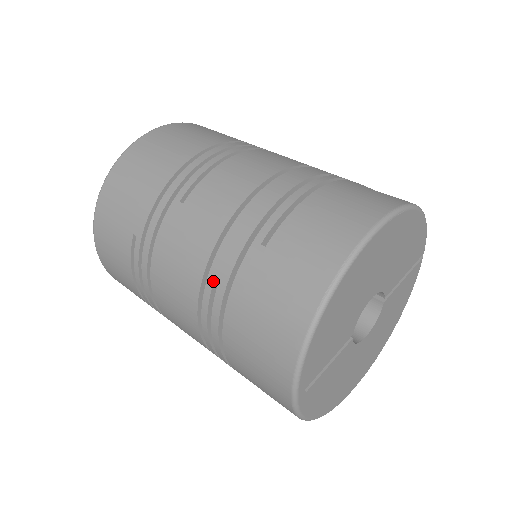
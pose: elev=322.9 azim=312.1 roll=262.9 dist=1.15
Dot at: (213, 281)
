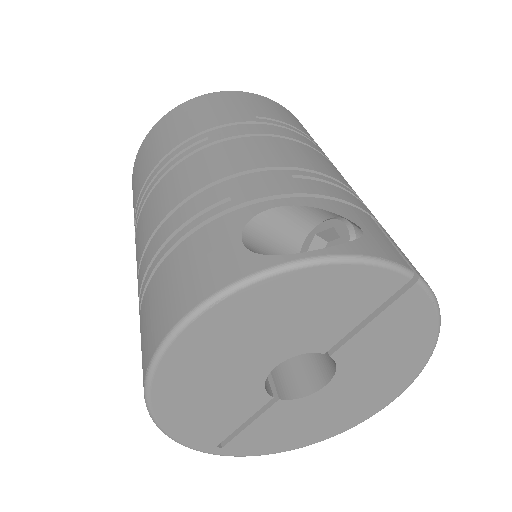
Dot at: occluded
